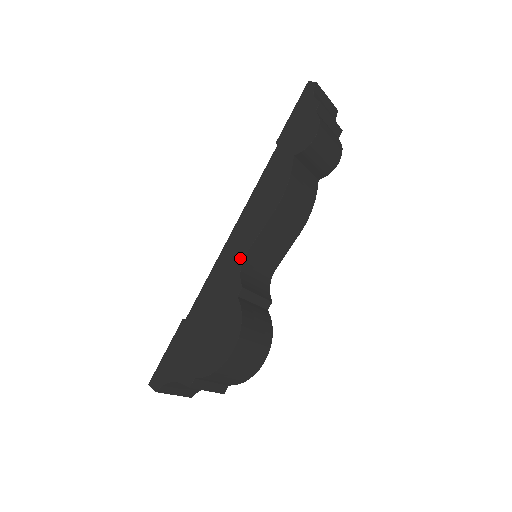
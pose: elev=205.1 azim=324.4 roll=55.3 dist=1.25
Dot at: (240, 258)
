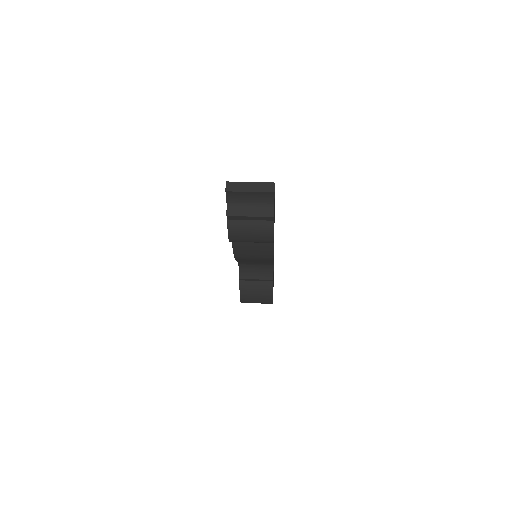
Dot at: occluded
